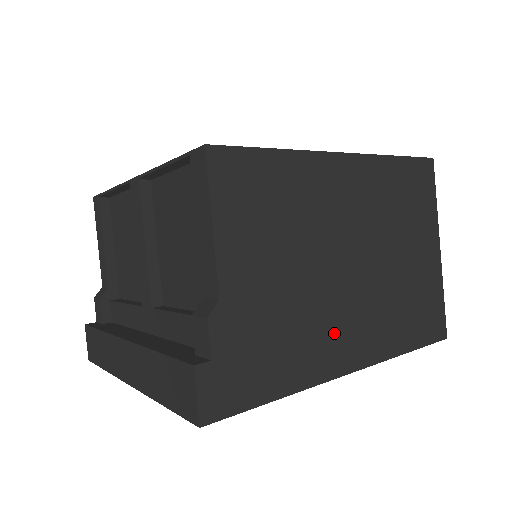
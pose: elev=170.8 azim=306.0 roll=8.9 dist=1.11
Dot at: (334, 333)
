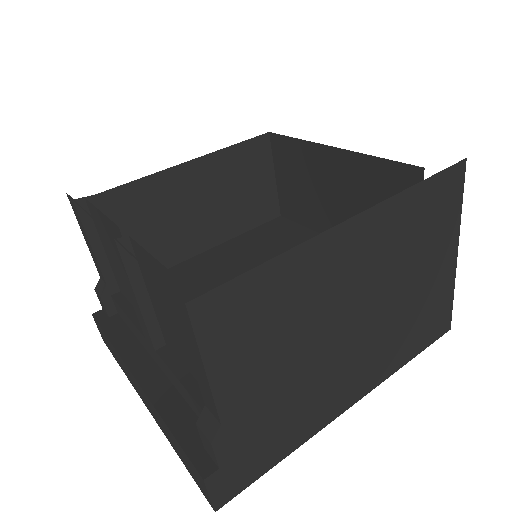
Dot at: (336, 387)
